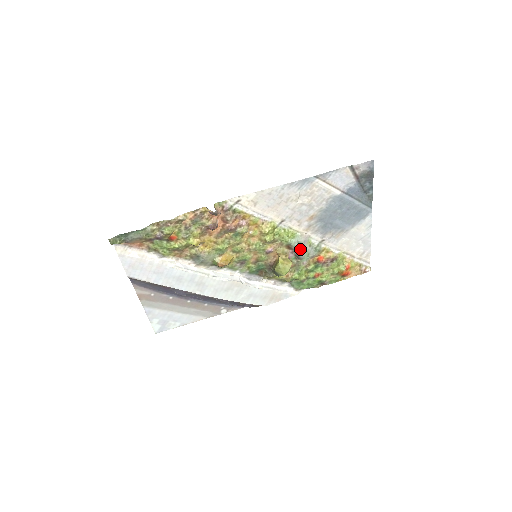
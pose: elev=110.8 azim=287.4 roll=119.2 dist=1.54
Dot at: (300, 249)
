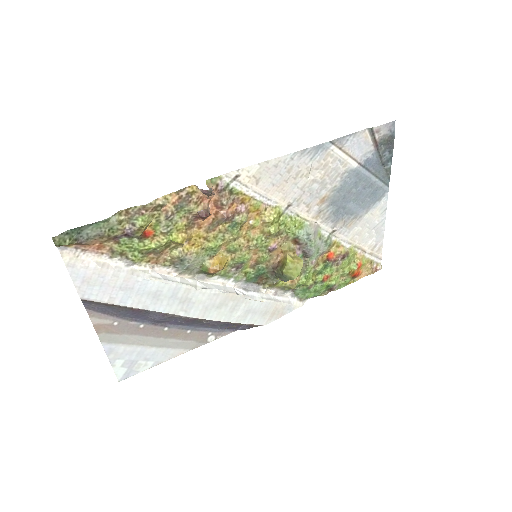
Dot at: (309, 243)
